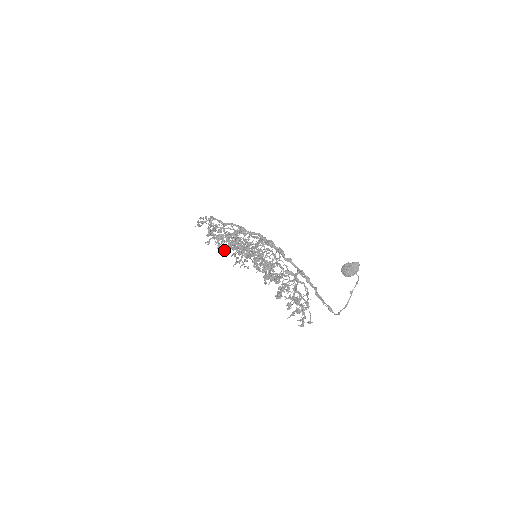
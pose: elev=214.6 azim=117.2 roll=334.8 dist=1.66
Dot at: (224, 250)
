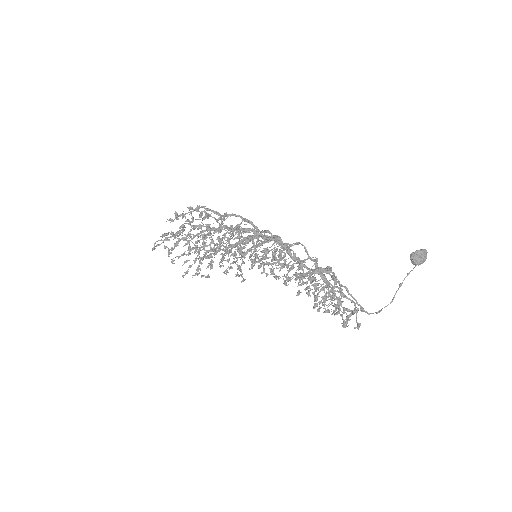
Dot at: (176, 256)
